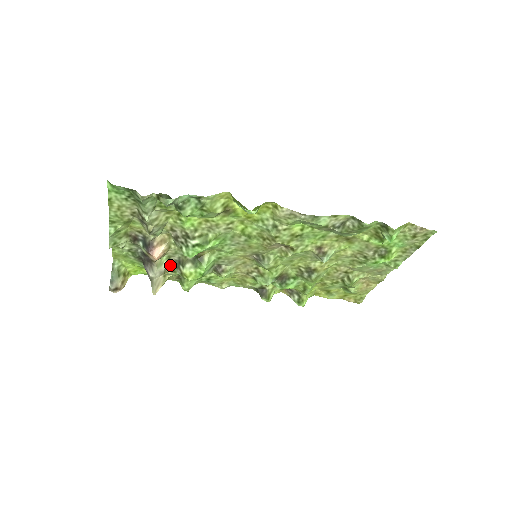
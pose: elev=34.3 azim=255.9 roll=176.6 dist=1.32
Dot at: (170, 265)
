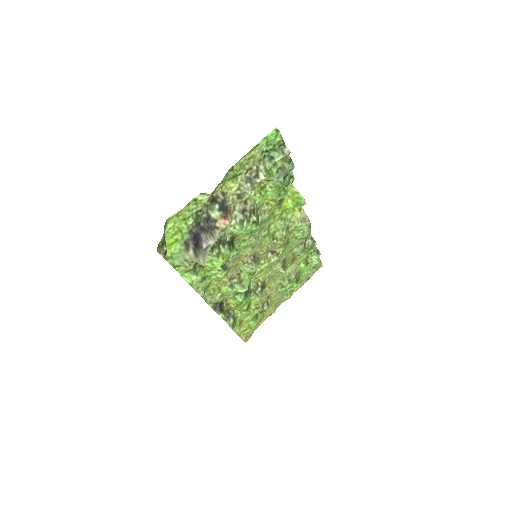
Dot at: occluded
